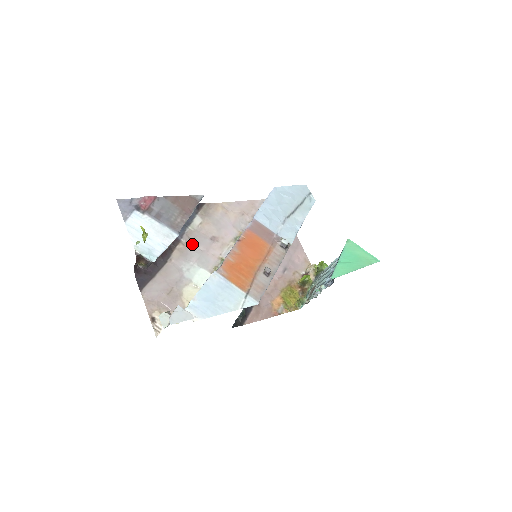
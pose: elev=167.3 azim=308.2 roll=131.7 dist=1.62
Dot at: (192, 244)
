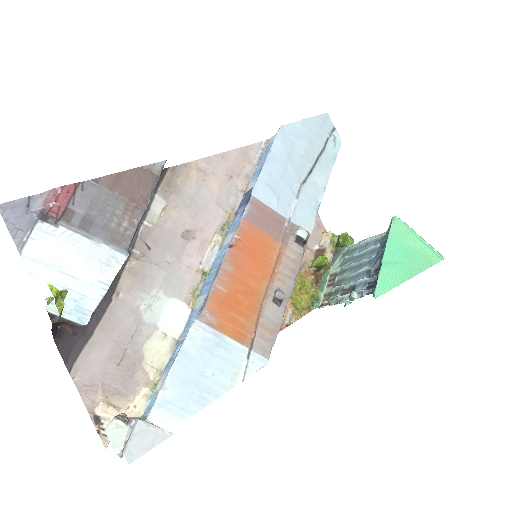
Dot at: (152, 254)
